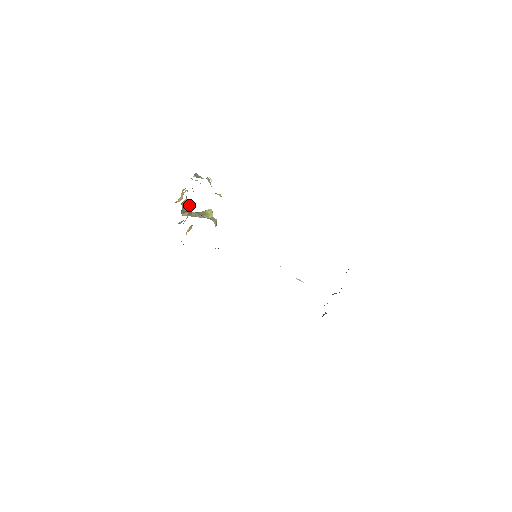
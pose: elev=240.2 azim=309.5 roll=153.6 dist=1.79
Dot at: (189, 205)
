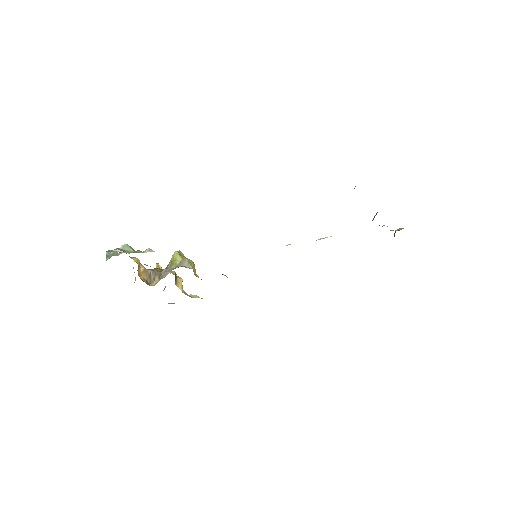
Dot at: (156, 265)
